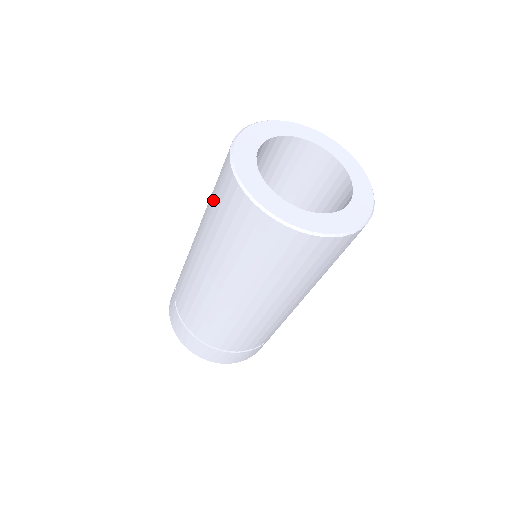
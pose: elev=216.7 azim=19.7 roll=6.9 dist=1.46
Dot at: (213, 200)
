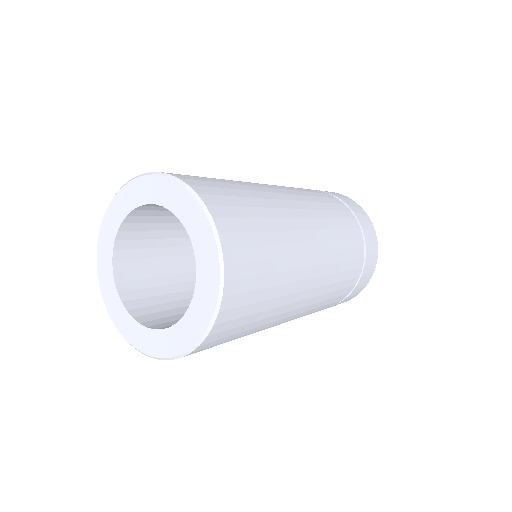
Dot at: occluded
